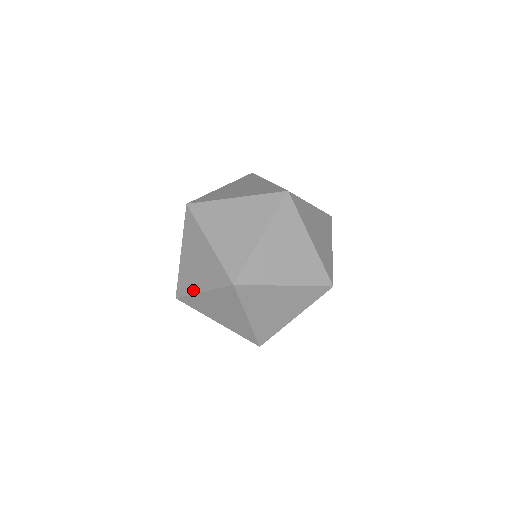
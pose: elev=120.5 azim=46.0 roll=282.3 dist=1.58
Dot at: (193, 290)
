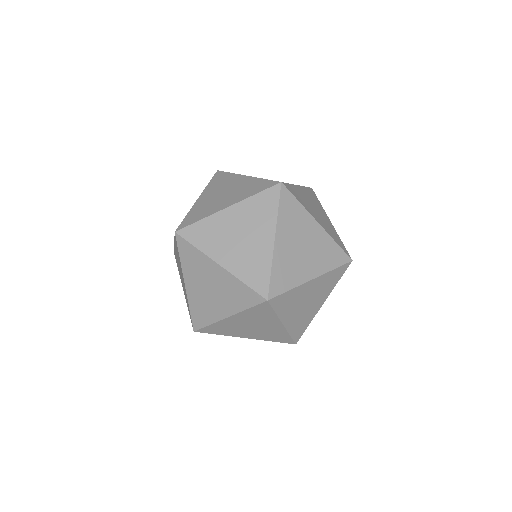
Dot at: (215, 318)
